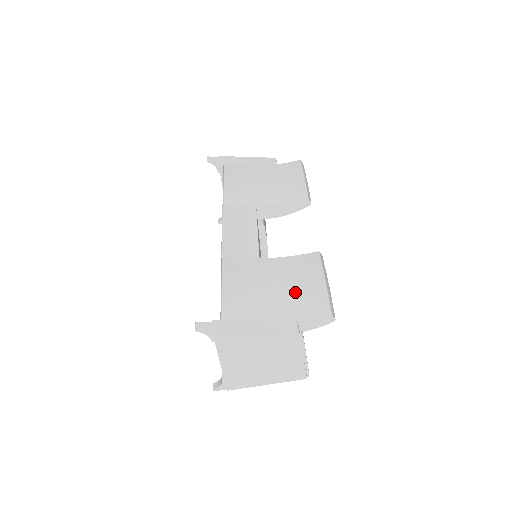
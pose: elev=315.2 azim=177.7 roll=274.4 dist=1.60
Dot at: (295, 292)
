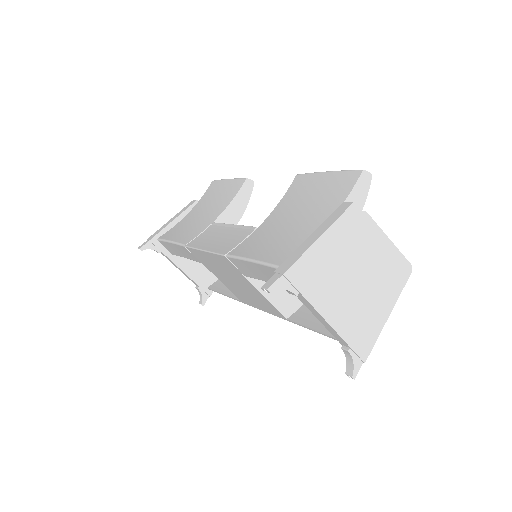
Dot at: (315, 201)
